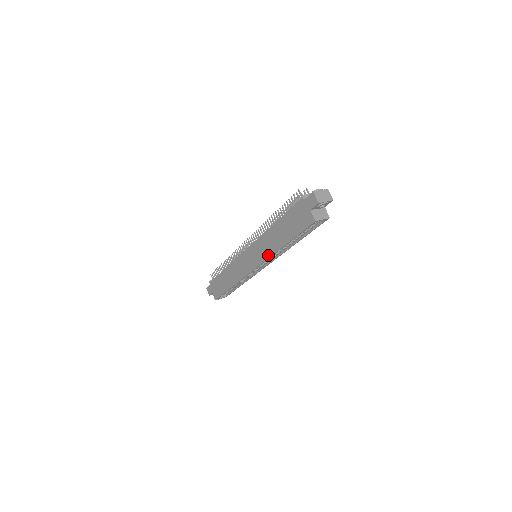
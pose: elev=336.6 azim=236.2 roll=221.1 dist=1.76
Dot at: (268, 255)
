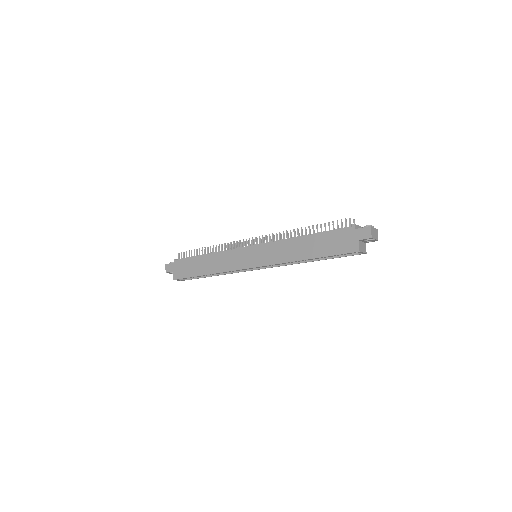
Dot at: (280, 261)
